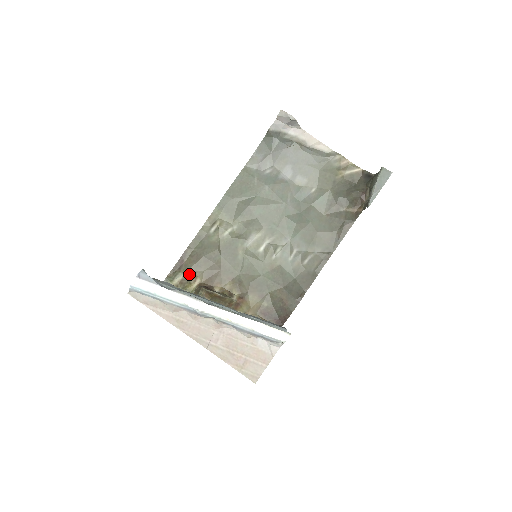
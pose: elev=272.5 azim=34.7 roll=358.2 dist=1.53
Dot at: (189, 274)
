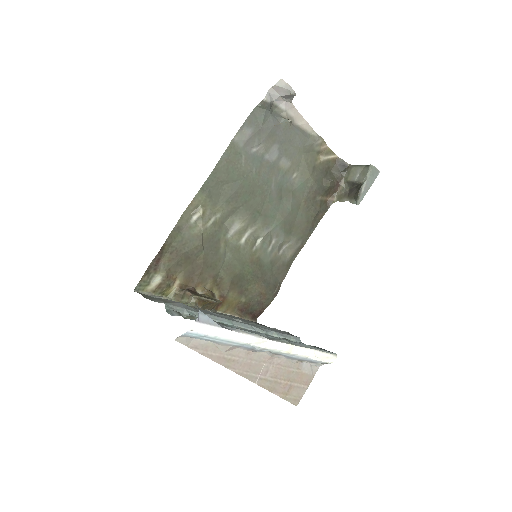
Dot at: (168, 275)
